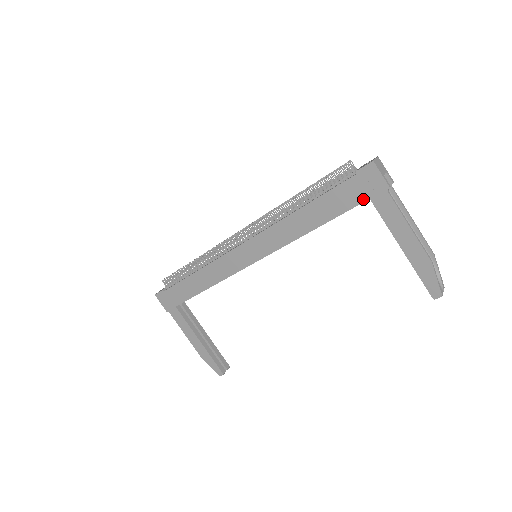
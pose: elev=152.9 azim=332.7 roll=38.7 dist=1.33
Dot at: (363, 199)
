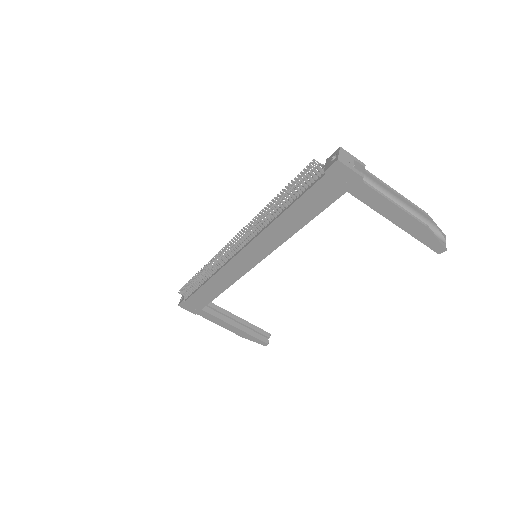
Dot at: (340, 193)
